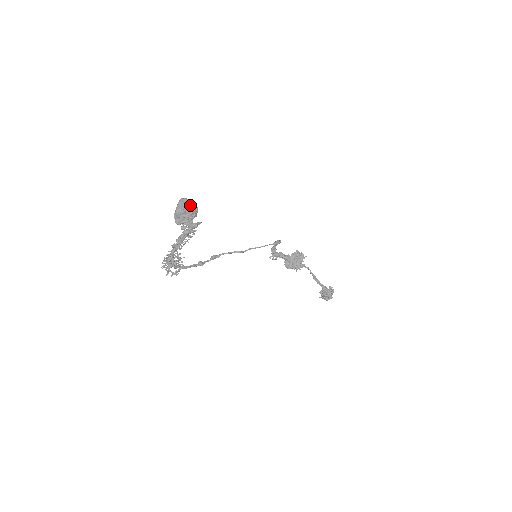
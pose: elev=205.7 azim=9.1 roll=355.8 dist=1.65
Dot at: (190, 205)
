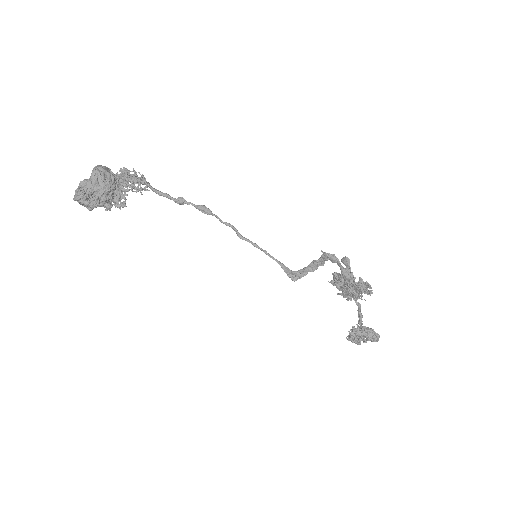
Dot at: (84, 196)
